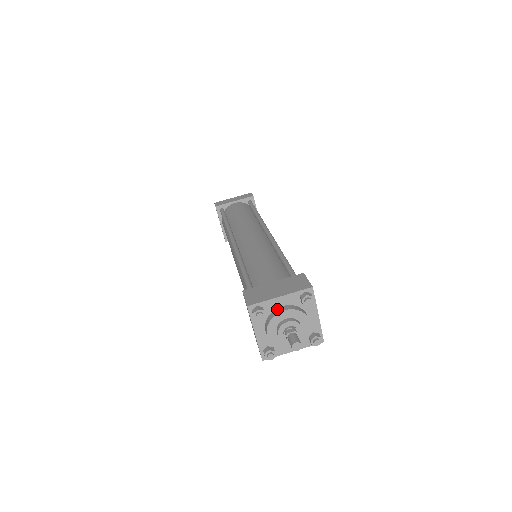
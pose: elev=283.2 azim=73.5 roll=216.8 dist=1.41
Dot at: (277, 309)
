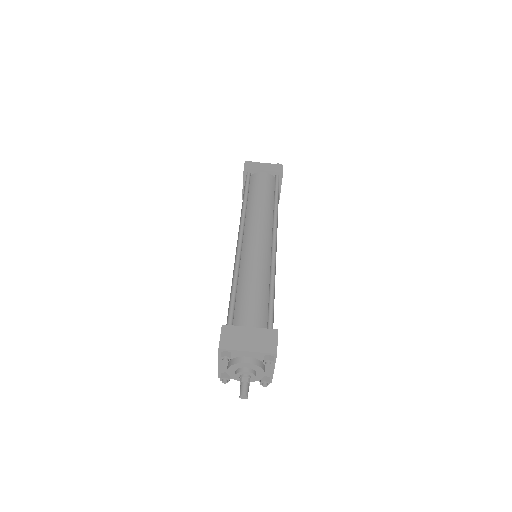
Dot at: (242, 358)
